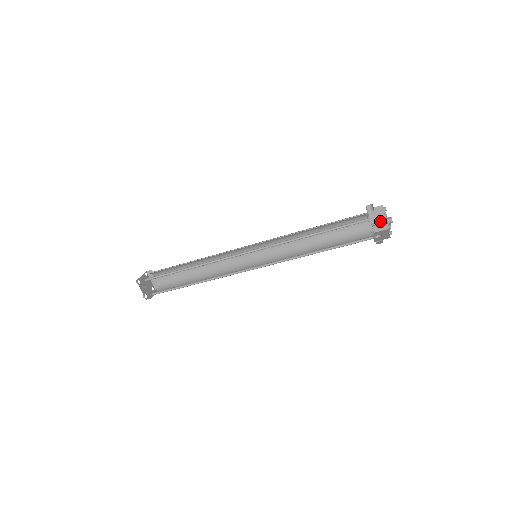
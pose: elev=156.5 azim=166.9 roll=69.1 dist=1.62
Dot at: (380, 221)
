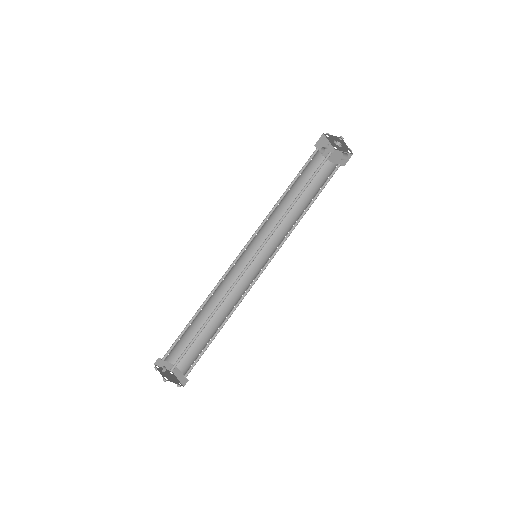
Dot at: occluded
